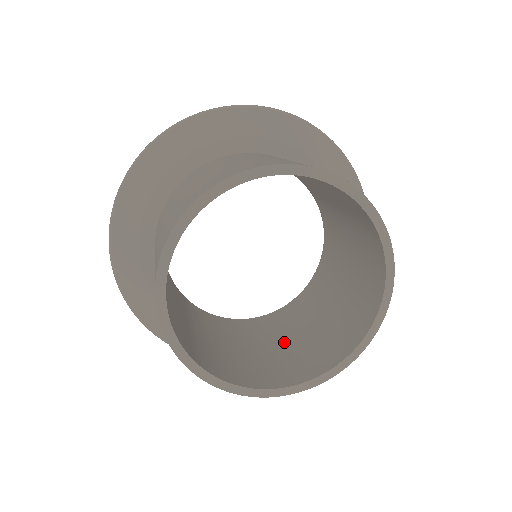
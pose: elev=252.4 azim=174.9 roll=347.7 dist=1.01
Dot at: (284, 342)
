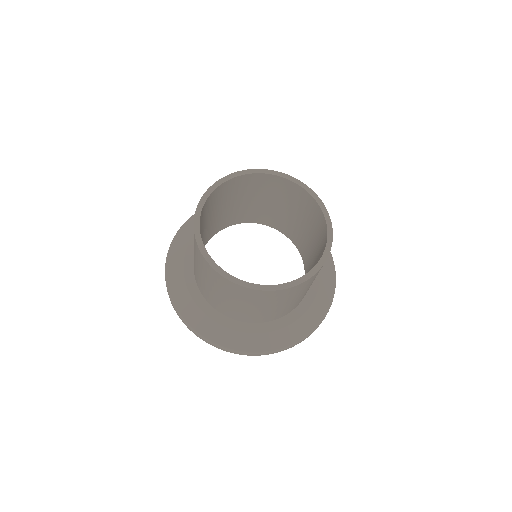
Dot at: occluded
